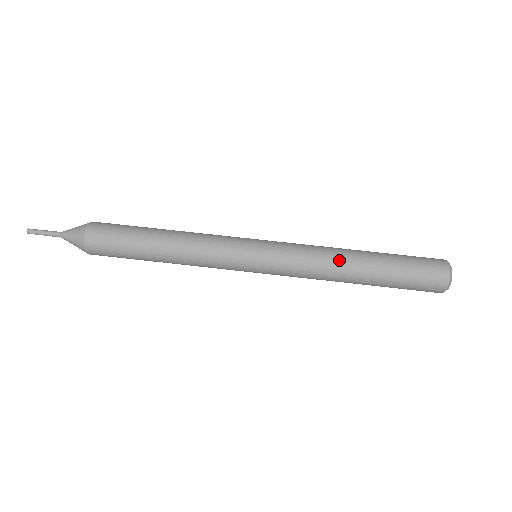
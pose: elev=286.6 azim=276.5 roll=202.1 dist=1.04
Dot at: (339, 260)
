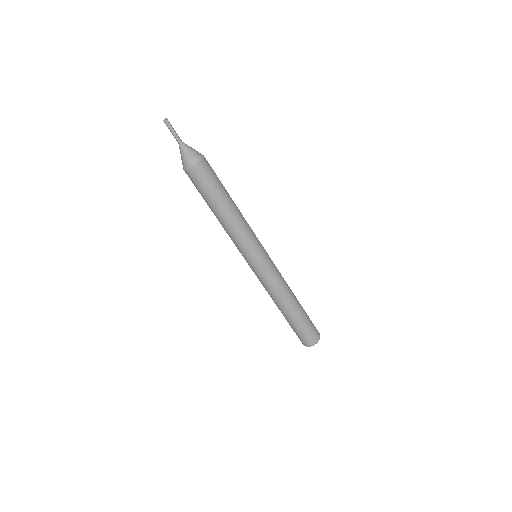
Dot at: (275, 301)
